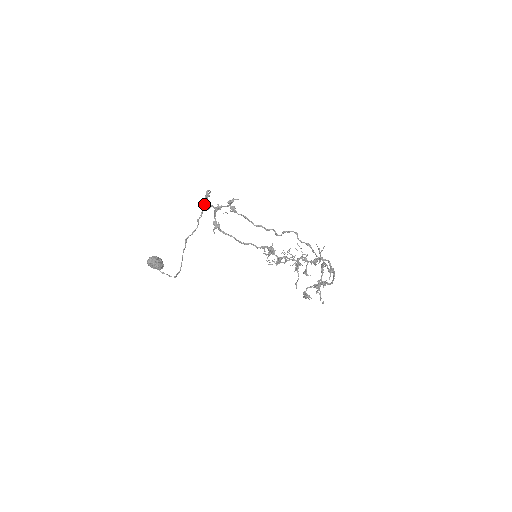
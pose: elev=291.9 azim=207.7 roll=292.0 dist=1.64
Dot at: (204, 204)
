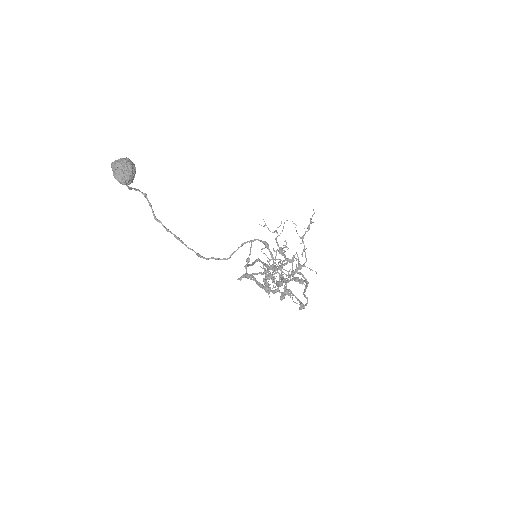
Dot at: (255, 274)
